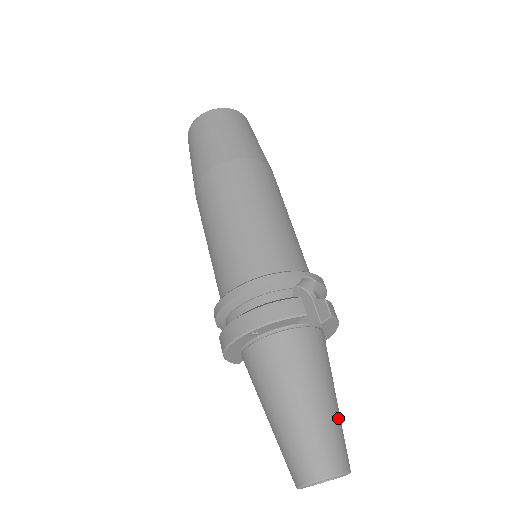
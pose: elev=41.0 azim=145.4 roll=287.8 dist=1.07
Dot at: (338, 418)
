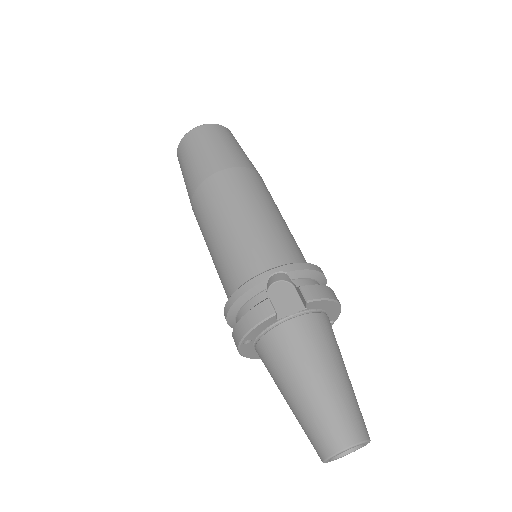
Dot at: (340, 395)
